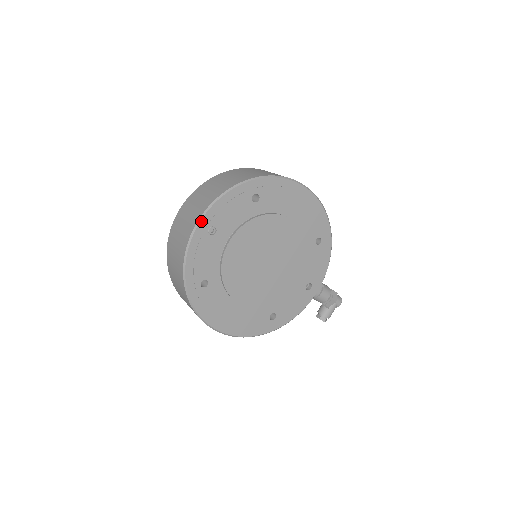
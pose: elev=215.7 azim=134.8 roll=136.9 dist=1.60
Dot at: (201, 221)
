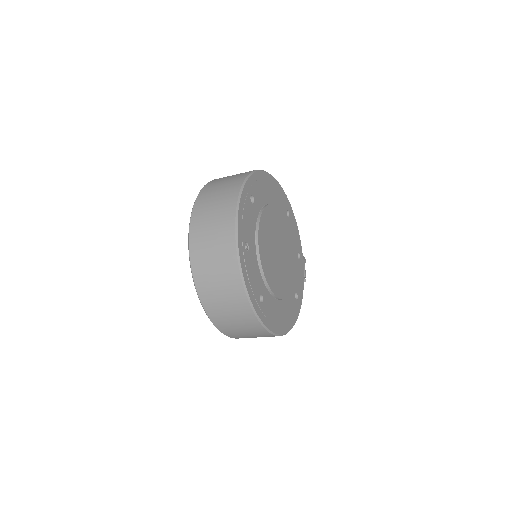
Dot at: (238, 243)
